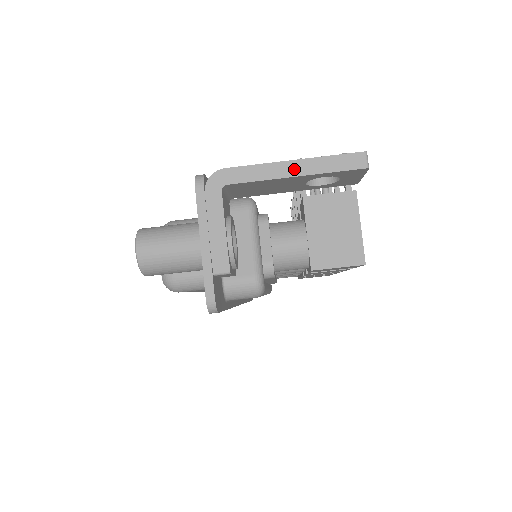
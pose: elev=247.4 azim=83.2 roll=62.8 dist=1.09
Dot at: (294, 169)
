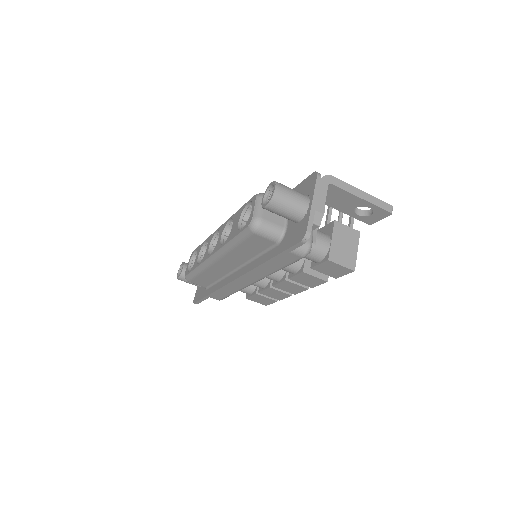
Dot at: (362, 195)
